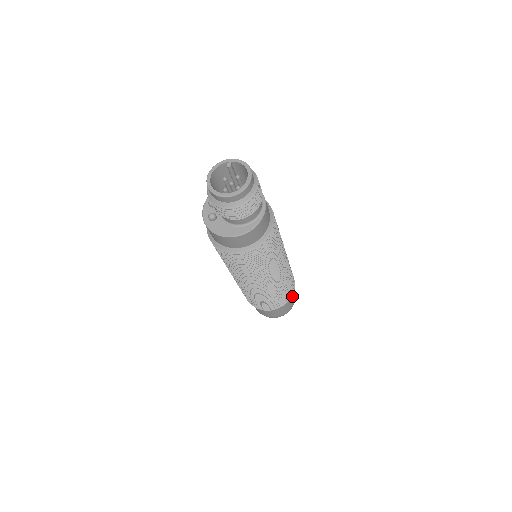
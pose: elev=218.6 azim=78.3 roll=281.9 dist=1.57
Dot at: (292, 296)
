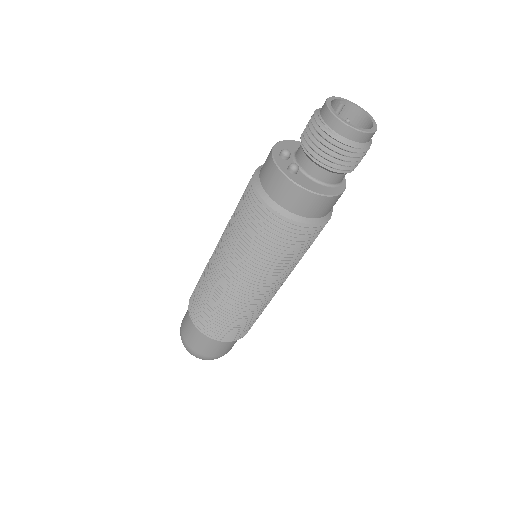
Dot at: occluded
